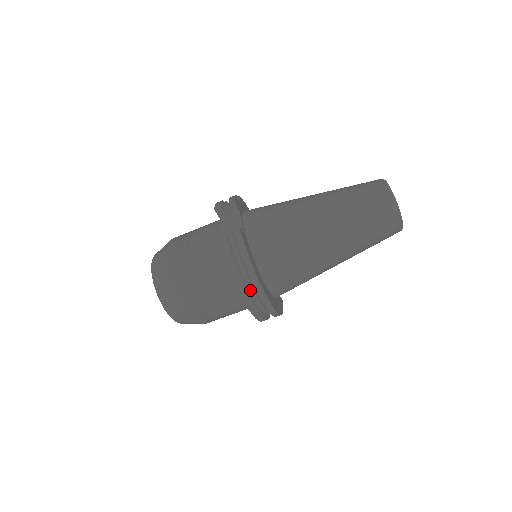
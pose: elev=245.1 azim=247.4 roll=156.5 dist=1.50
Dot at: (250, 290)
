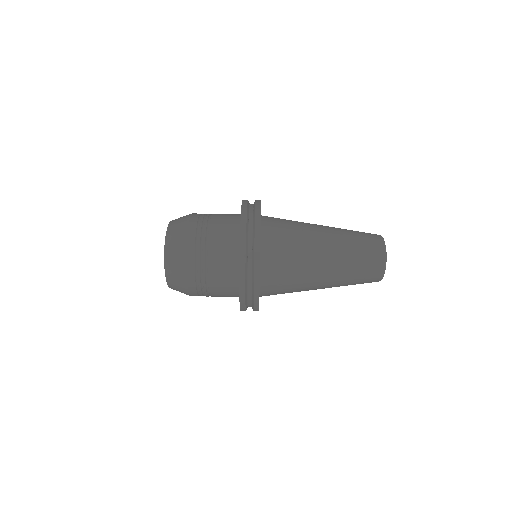
Dot at: (249, 233)
